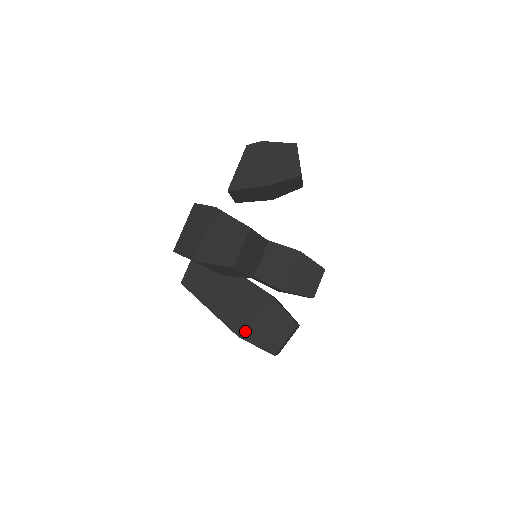
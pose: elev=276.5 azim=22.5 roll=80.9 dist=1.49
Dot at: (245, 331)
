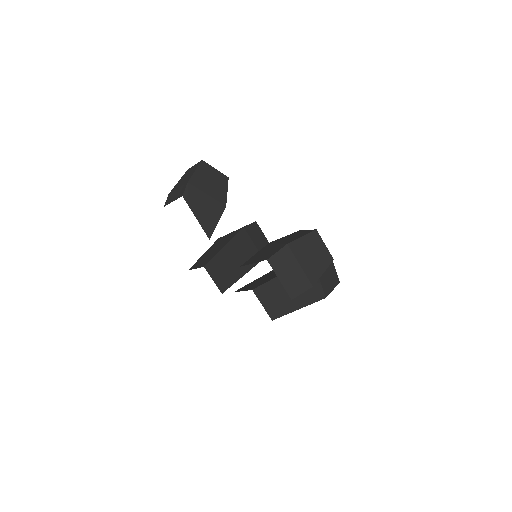
Dot at: (324, 291)
